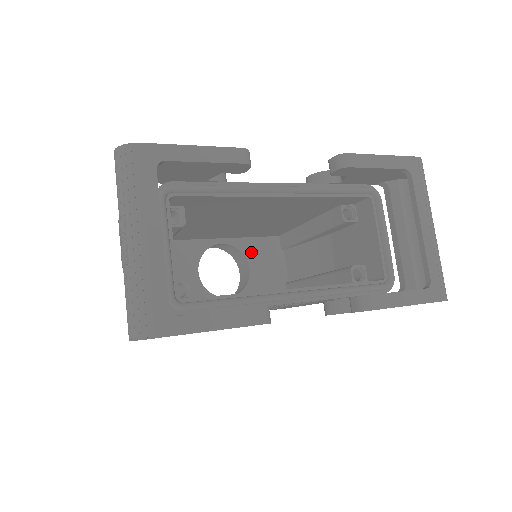
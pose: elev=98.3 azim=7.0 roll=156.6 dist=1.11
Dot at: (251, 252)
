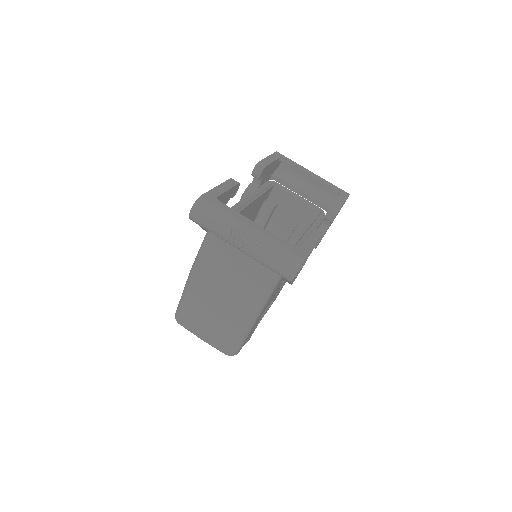
Dot at: occluded
